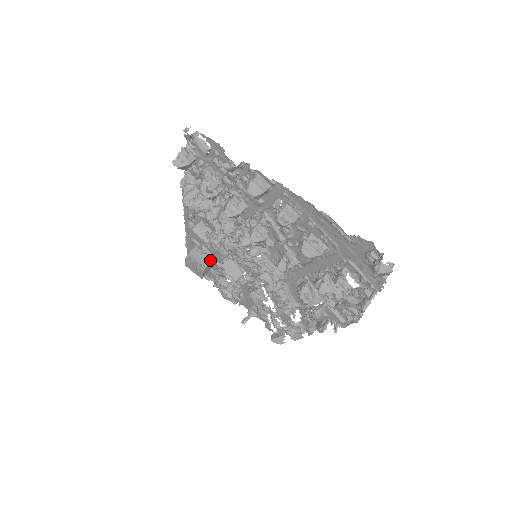
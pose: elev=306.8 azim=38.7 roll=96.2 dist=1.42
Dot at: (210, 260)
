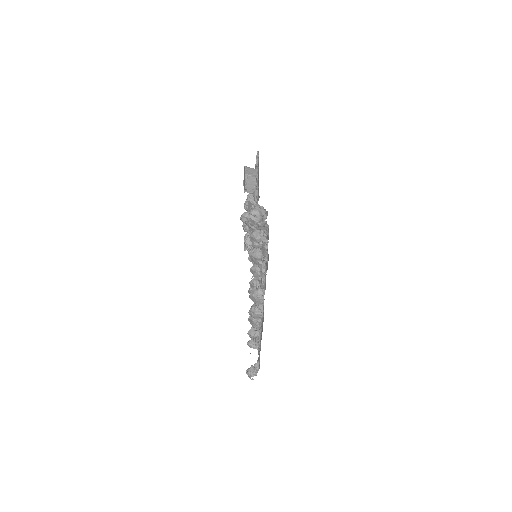
Dot at: occluded
